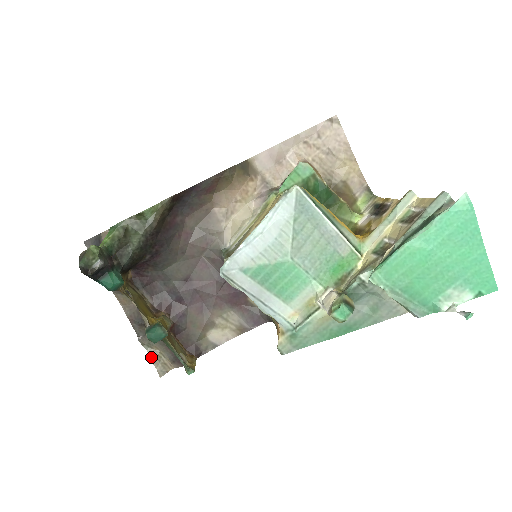
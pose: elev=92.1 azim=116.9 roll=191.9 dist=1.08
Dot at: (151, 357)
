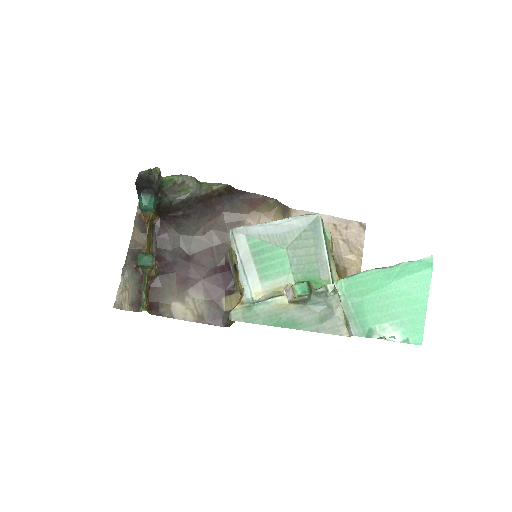
Dot at: (120, 288)
